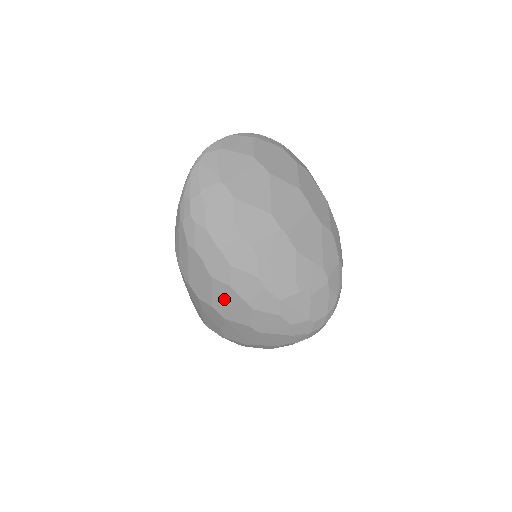
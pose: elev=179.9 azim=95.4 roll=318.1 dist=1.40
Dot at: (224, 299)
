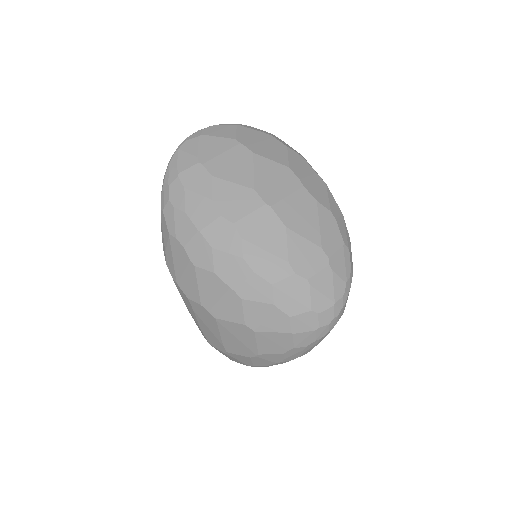
Dot at: (211, 292)
